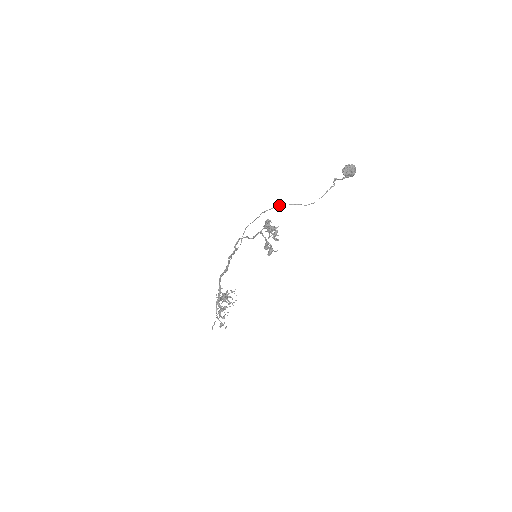
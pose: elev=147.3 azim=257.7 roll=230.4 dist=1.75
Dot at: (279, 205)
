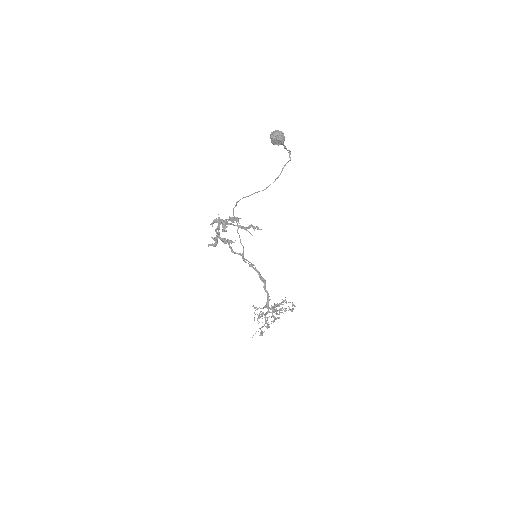
Dot at: (239, 200)
